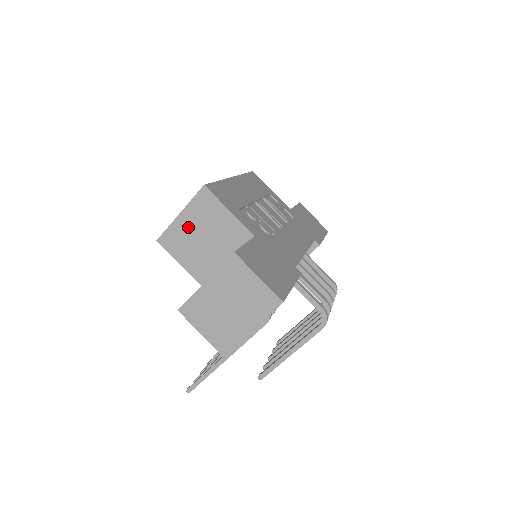
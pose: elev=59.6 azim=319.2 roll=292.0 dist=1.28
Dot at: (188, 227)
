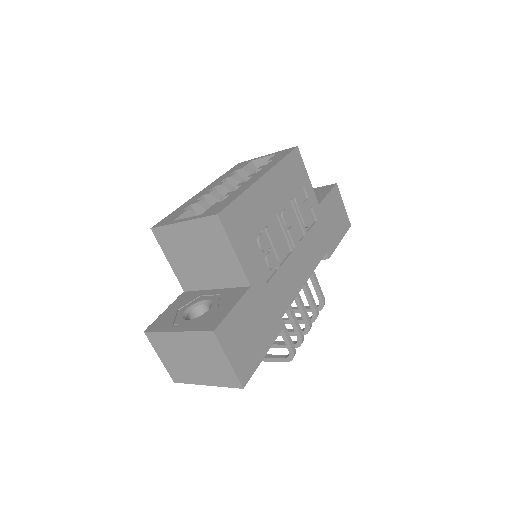
Dot at: (187, 238)
